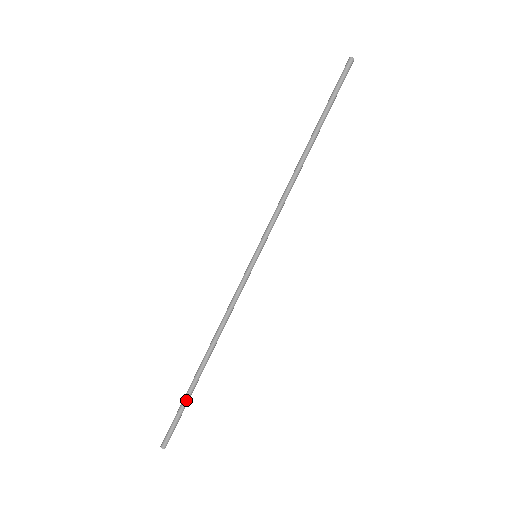
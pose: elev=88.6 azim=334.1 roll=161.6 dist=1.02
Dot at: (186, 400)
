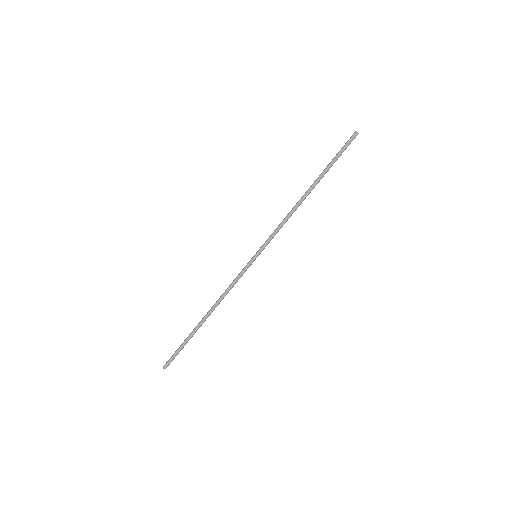
Dot at: (187, 341)
